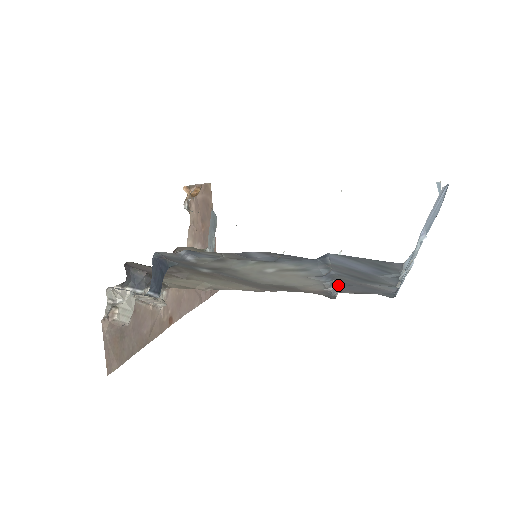
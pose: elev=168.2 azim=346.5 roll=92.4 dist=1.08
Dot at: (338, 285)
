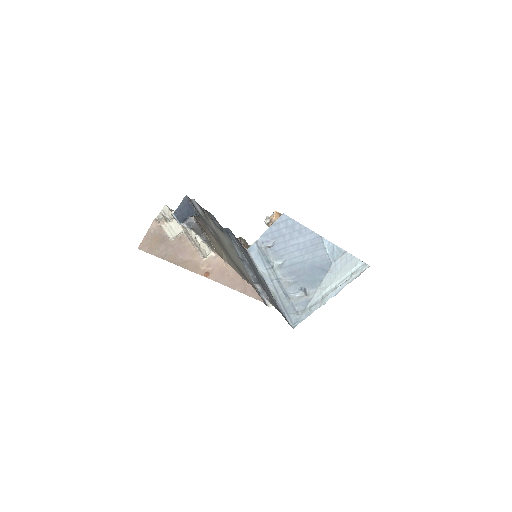
Dot at: (263, 288)
